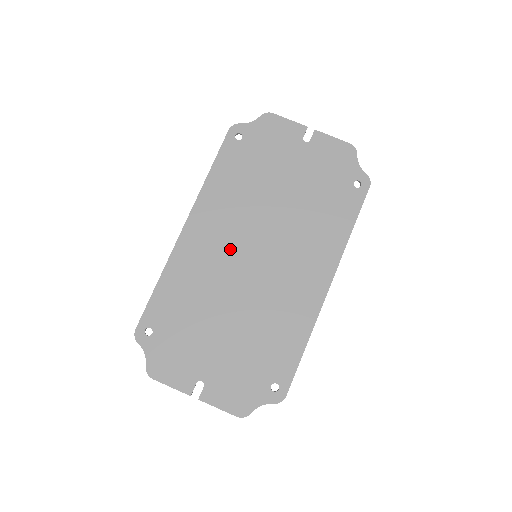
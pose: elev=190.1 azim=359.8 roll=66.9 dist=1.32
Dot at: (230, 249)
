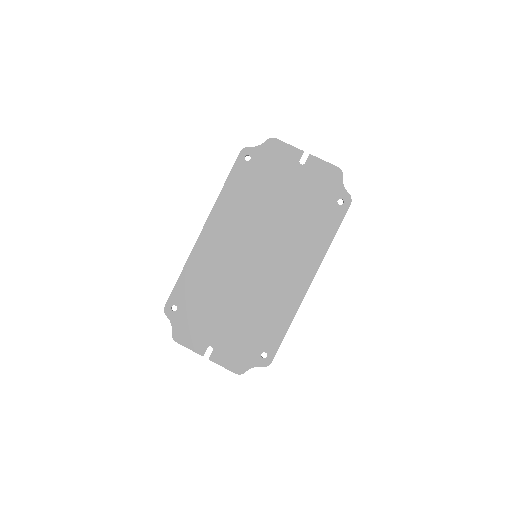
Dot at: (236, 250)
